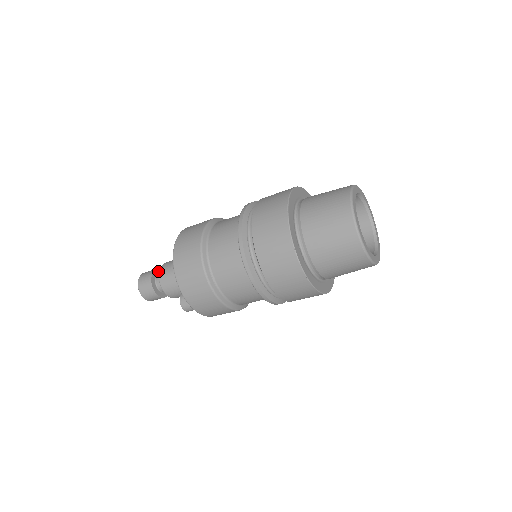
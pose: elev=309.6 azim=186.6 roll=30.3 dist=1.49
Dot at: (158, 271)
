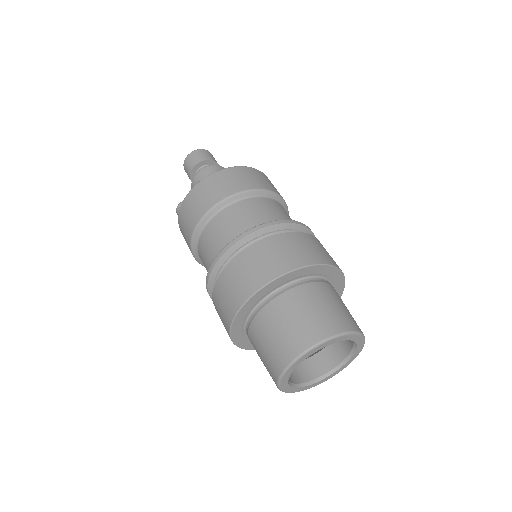
Dot at: (214, 164)
